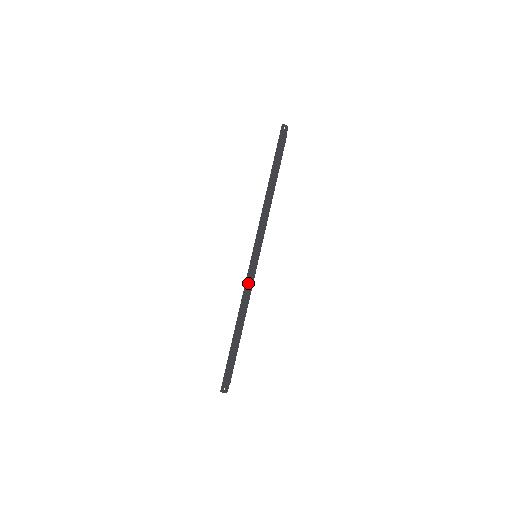
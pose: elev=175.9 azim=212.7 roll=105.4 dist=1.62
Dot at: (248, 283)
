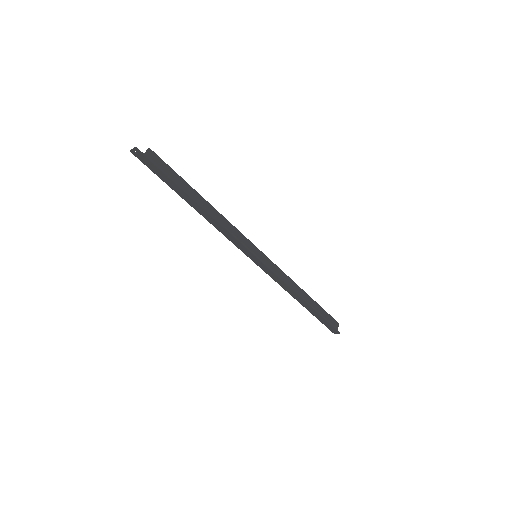
Dot at: (272, 276)
